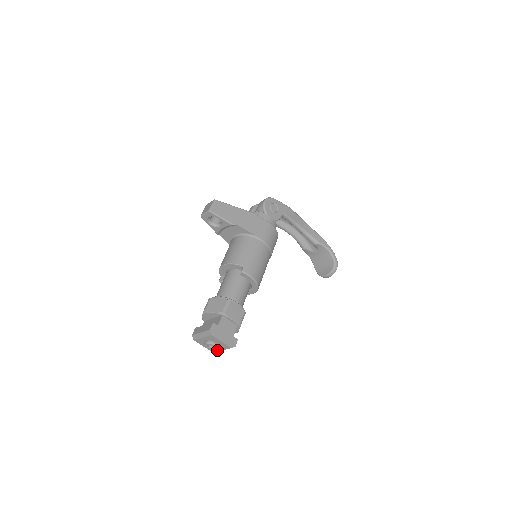
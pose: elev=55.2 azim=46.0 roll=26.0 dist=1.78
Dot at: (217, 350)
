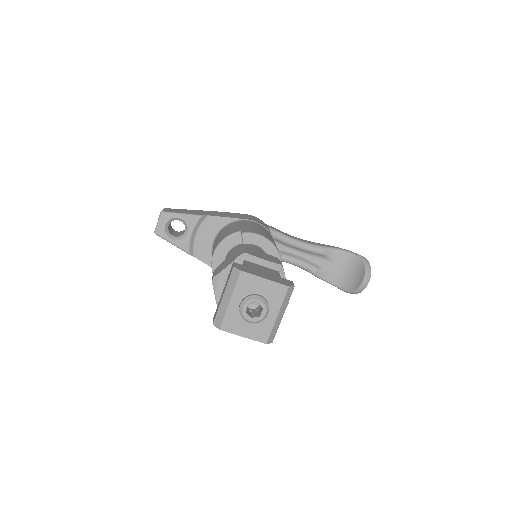
Dot at: (270, 325)
